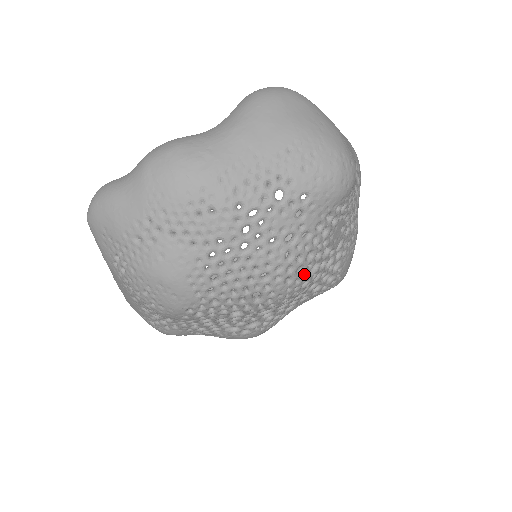
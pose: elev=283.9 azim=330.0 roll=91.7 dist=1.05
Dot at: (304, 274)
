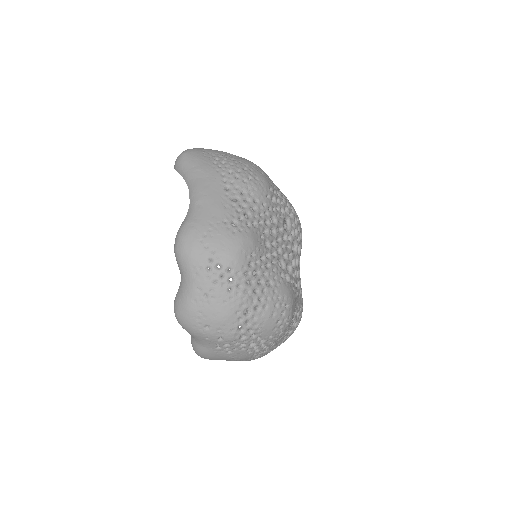
Dot at: occluded
